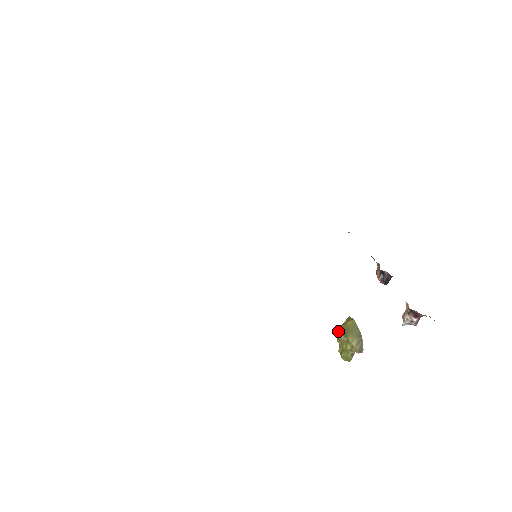
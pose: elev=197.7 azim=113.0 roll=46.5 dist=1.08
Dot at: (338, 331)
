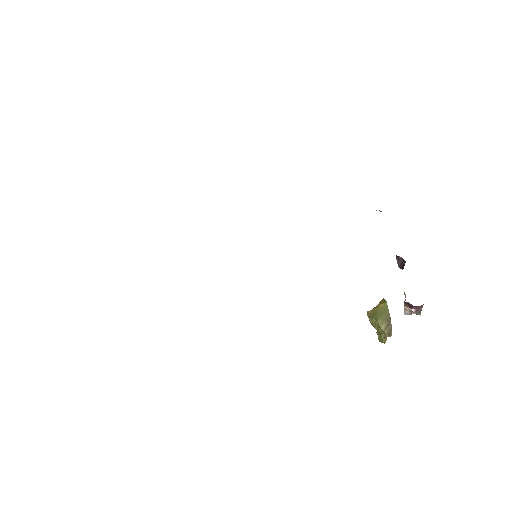
Dot at: (369, 314)
